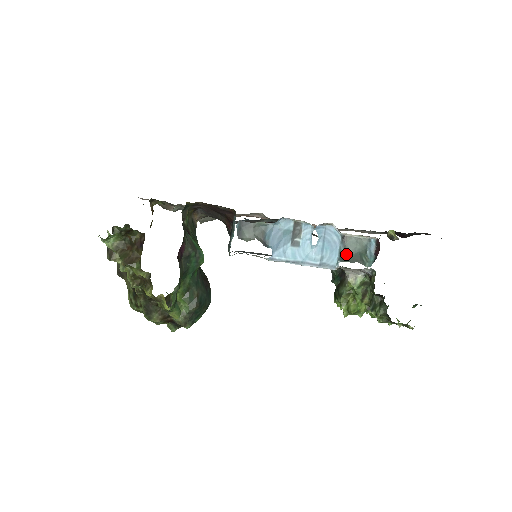
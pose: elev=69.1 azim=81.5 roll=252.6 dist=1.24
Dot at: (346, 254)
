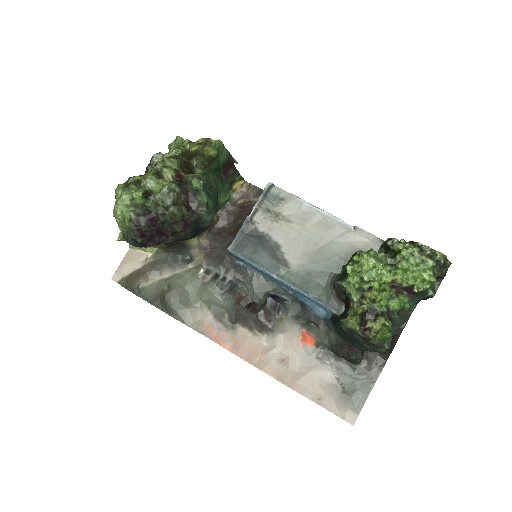
Dot at: occluded
